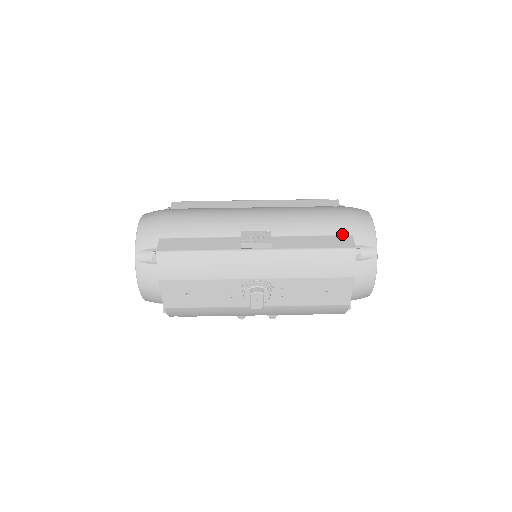
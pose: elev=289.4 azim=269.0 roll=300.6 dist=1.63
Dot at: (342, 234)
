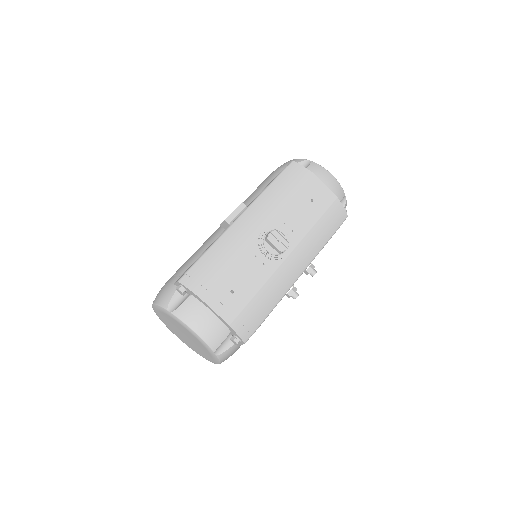
Dot at: occluded
